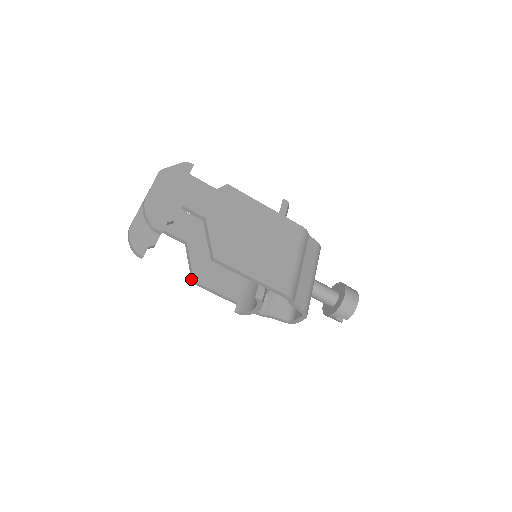
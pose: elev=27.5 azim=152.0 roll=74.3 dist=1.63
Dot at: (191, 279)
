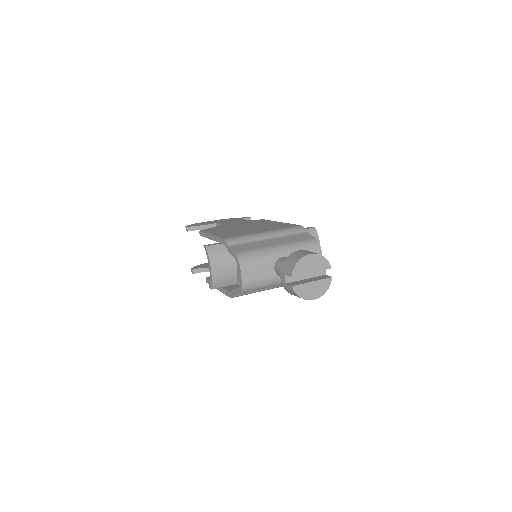
Dot at: occluded
